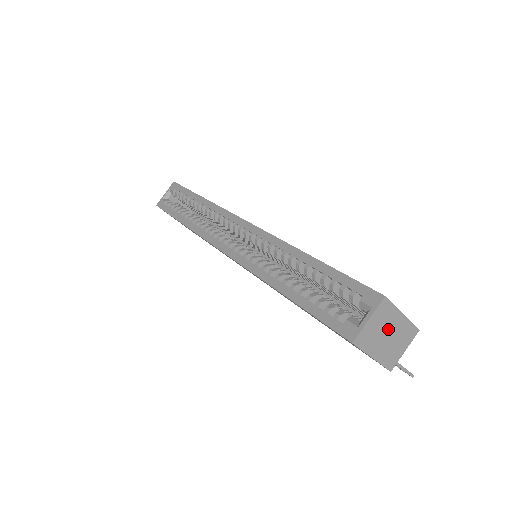
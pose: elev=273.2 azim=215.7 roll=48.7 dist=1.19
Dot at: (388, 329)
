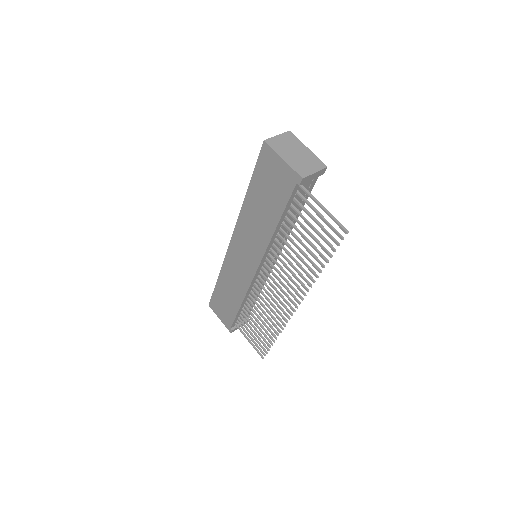
Dot at: (295, 150)
